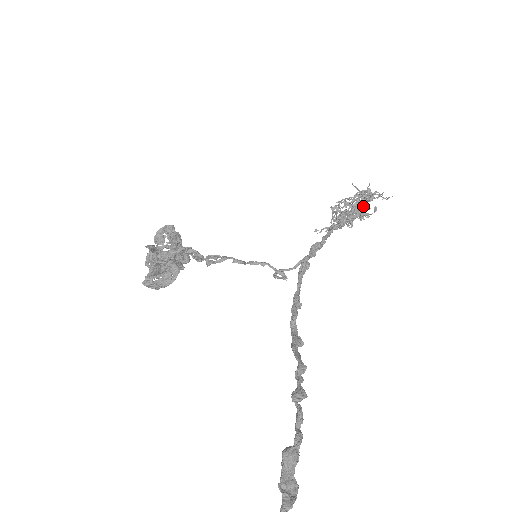
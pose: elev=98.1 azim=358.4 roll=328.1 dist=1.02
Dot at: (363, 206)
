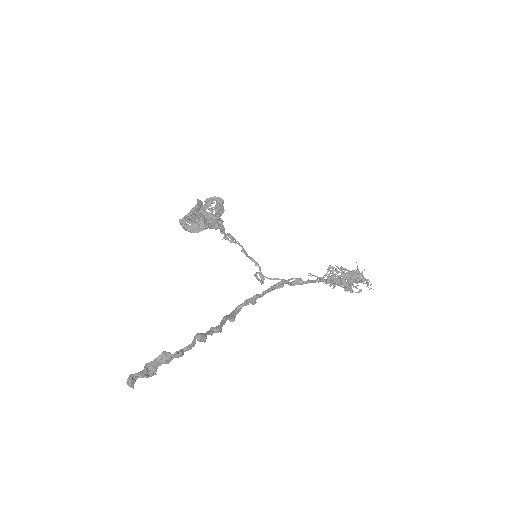
Dot at: occluded
